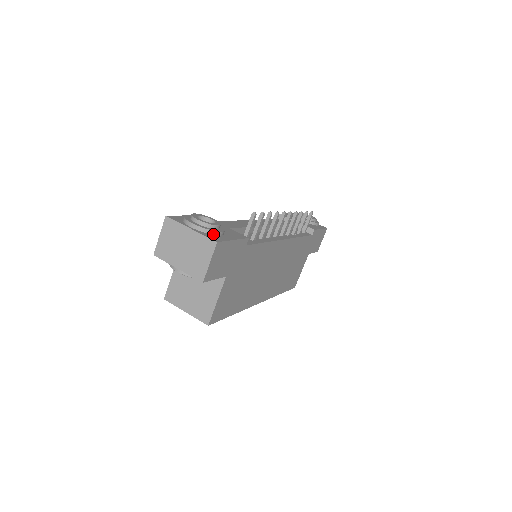
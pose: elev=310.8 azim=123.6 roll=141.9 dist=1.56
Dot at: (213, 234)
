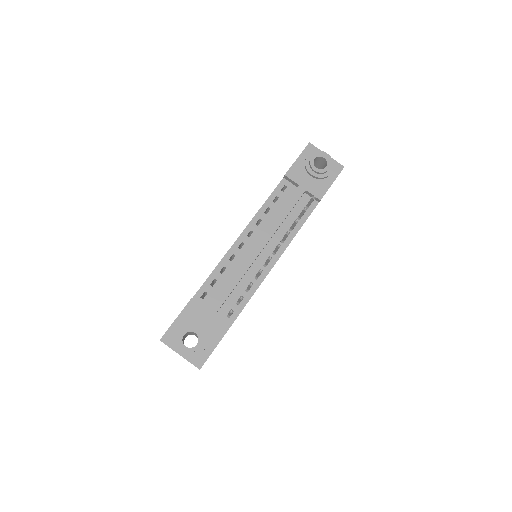
Dot at: (197, 355)
